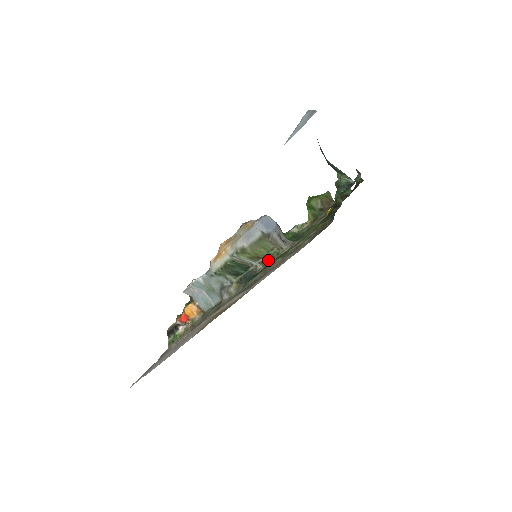
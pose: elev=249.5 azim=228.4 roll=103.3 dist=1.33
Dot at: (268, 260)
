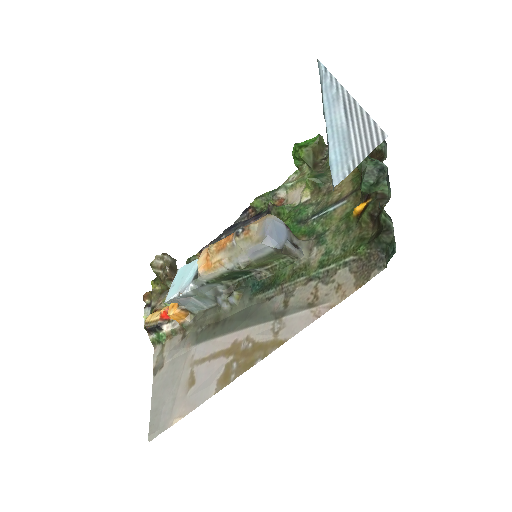
Dot at: (278, 268)
